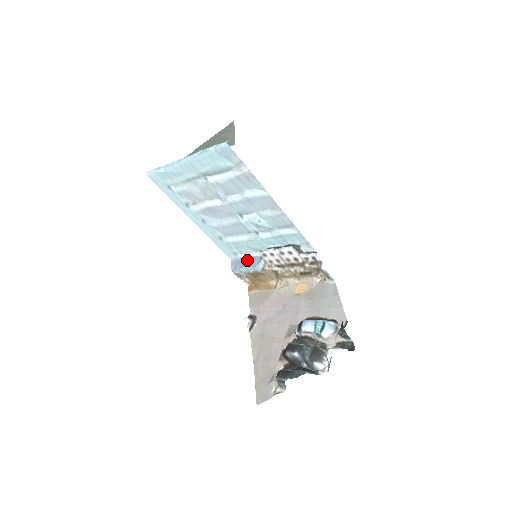
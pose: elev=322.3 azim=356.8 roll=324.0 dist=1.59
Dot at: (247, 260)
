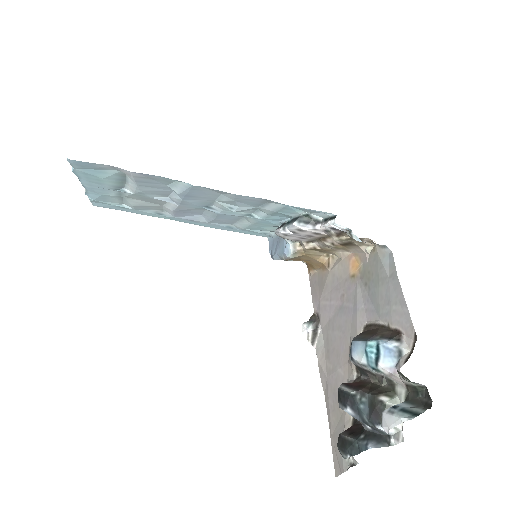
Dot at: occluded
